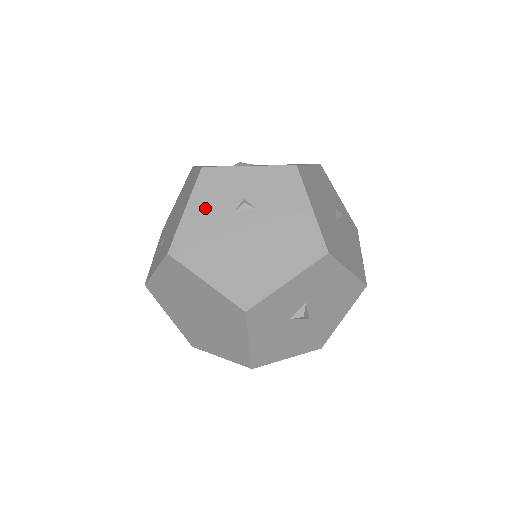
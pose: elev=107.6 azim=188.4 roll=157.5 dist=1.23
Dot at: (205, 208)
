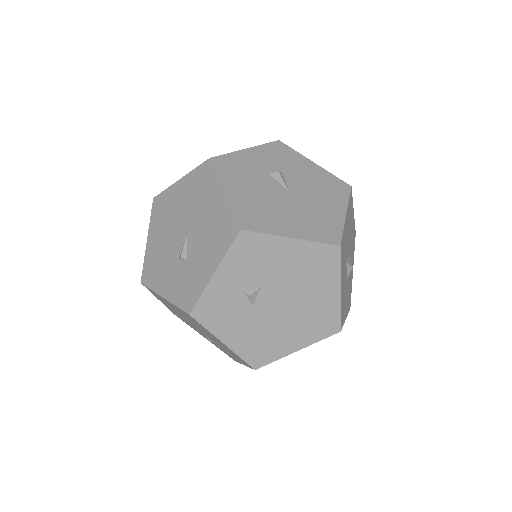
Dot at: (233, 328)
